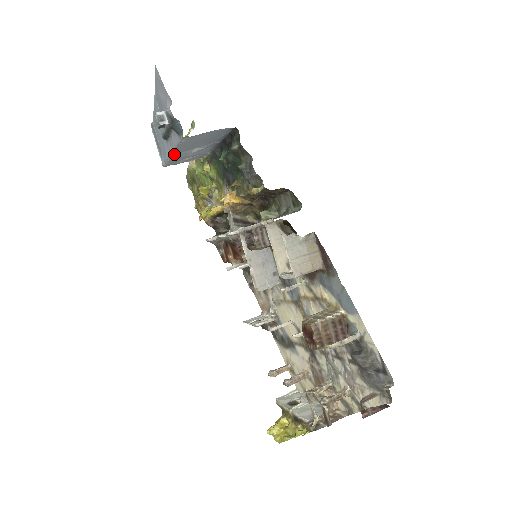
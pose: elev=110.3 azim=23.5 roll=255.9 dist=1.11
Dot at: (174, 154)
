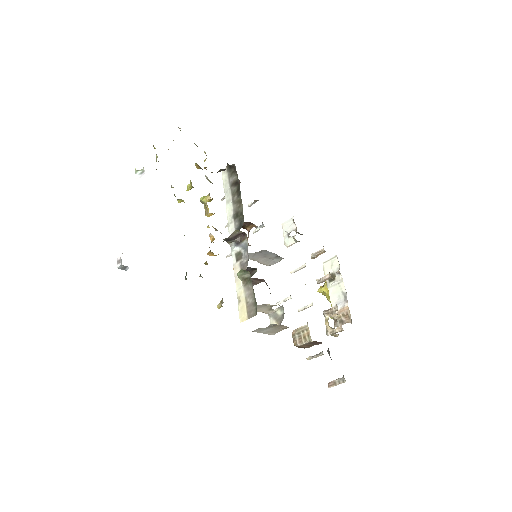
Dot at: occluded
